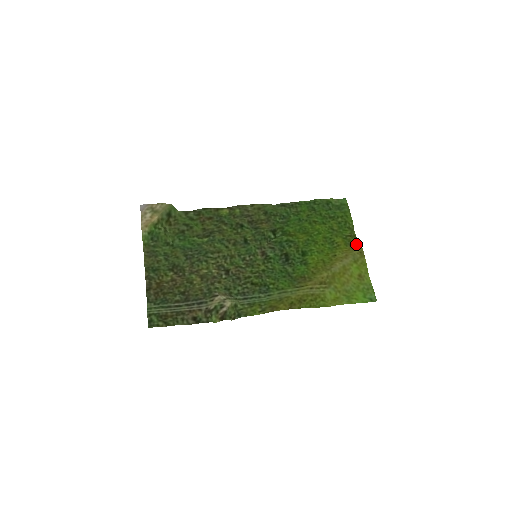
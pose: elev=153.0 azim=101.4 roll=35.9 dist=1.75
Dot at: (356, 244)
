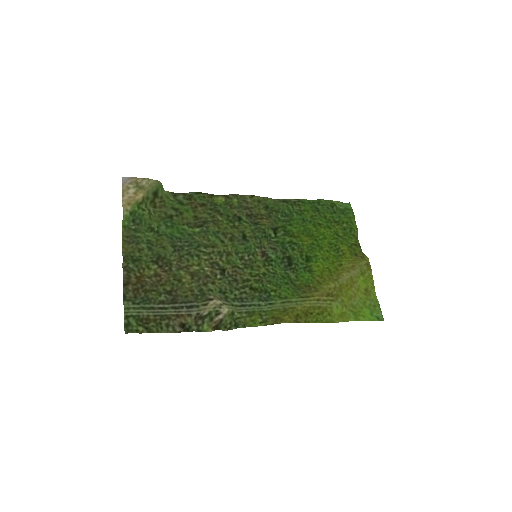
Dot at: (361, 254)
